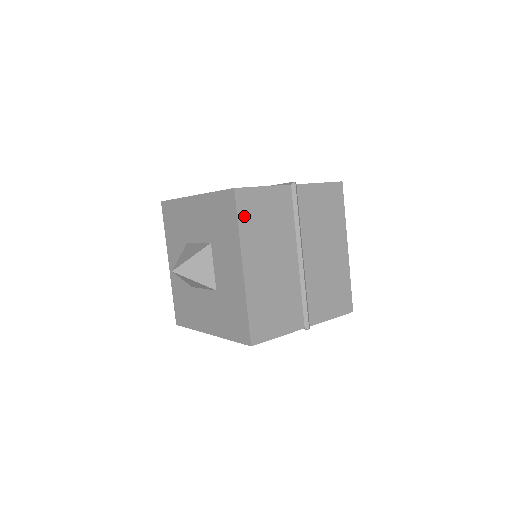
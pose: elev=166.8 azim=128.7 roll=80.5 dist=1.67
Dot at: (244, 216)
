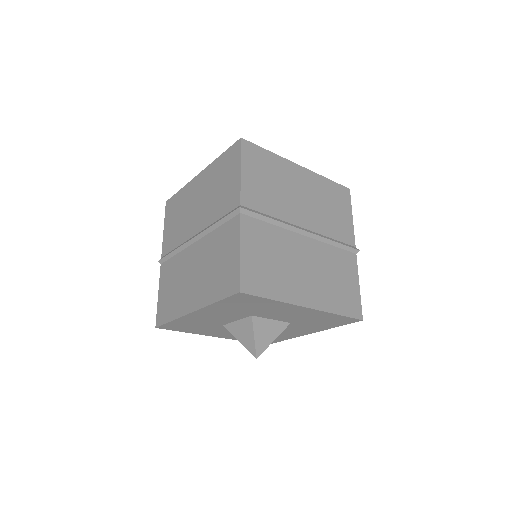
Dot at: (265, 289)
